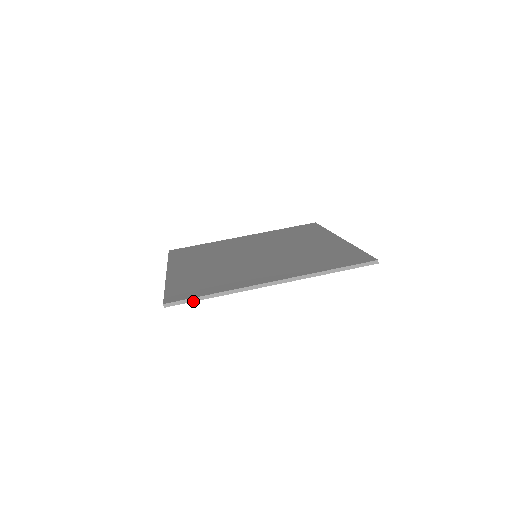
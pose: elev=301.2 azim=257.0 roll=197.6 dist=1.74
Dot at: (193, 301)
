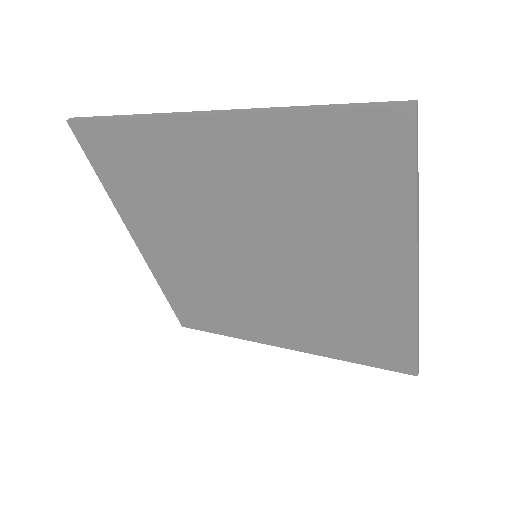
Dot at: (99, 119)
